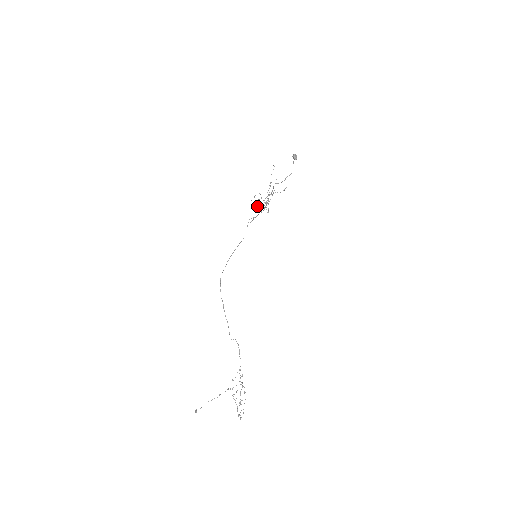
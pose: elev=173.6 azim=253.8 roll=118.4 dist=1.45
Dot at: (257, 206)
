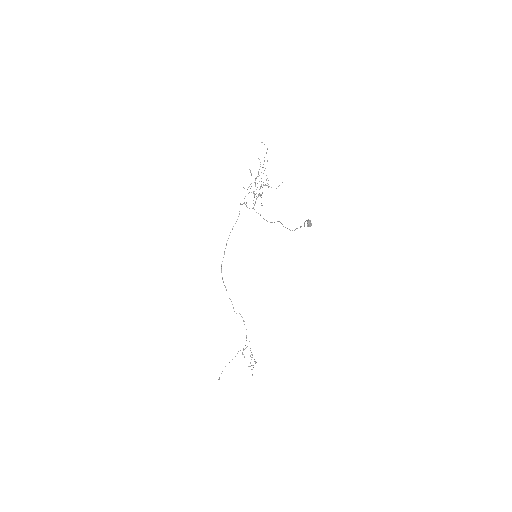
Dot at: occluded
